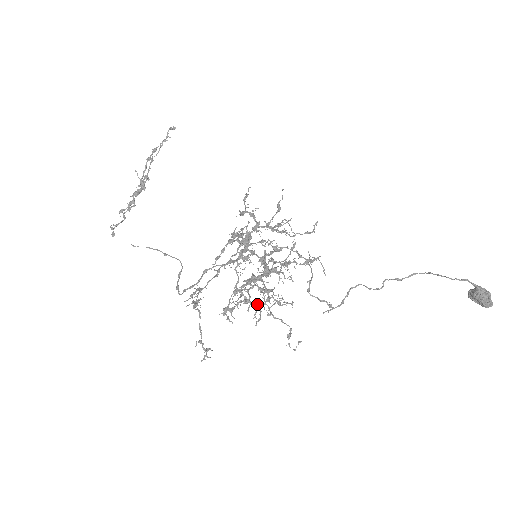
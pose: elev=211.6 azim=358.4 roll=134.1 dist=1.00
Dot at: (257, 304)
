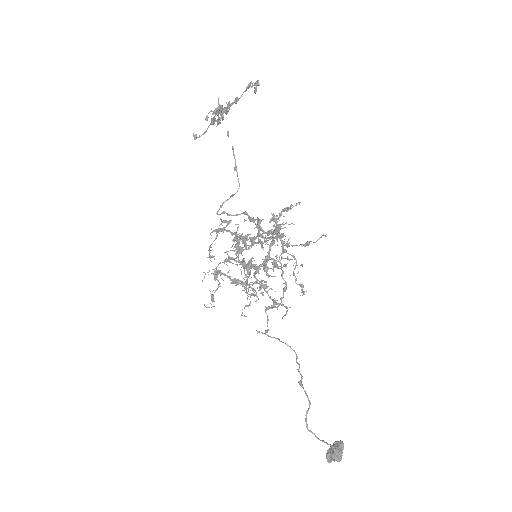
Dot at: occluded
